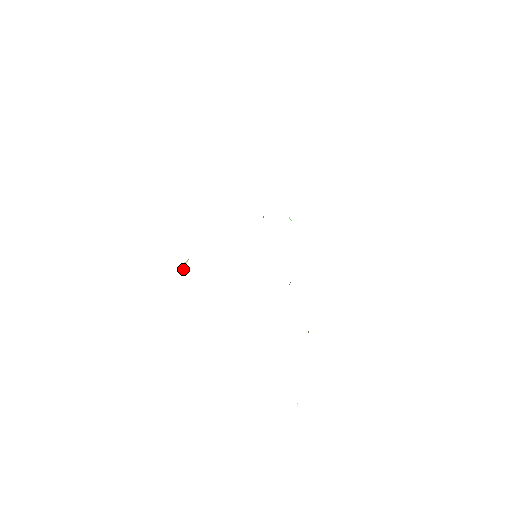
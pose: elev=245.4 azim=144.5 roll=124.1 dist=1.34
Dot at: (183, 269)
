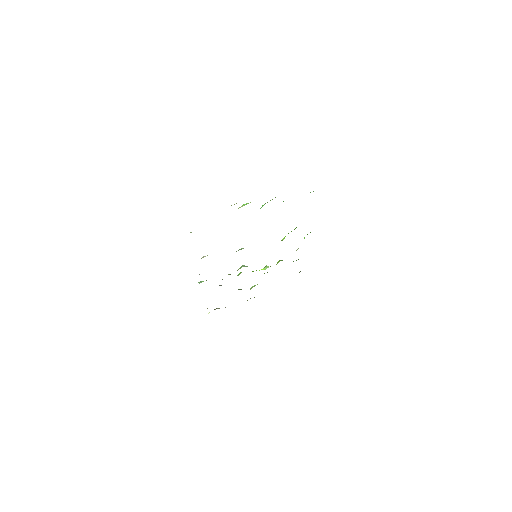
Dot at: occluded
